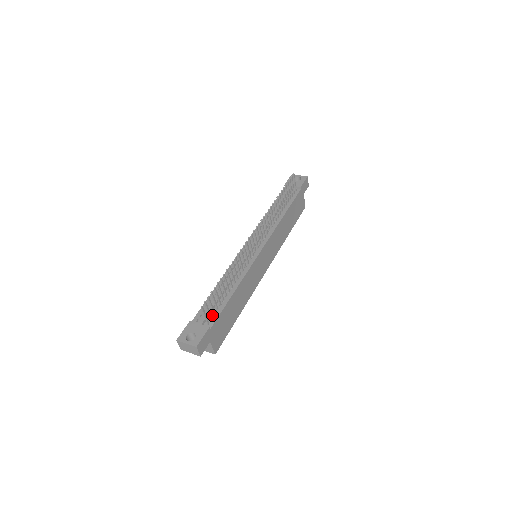
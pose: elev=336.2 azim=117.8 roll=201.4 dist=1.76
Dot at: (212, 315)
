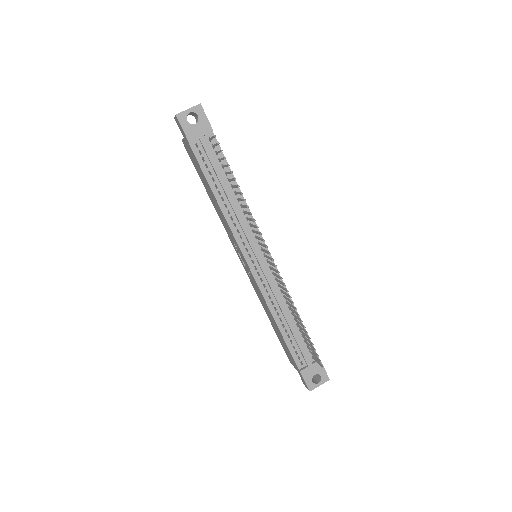
Dot at: (307, 349)
